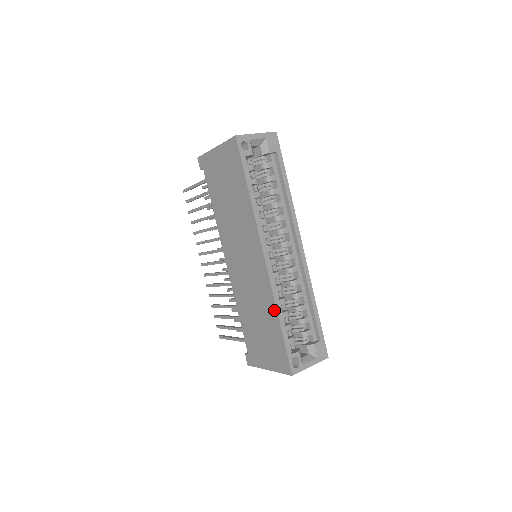
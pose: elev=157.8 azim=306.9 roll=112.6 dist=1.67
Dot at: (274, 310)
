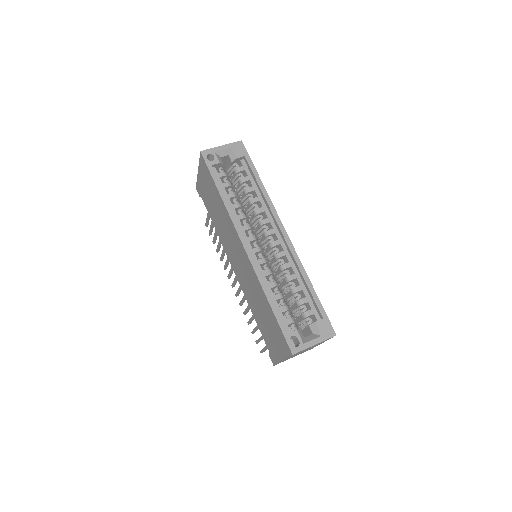
Dot at: (263, 293)
